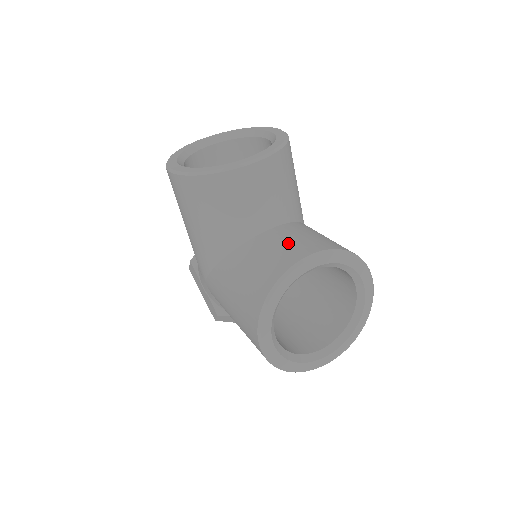
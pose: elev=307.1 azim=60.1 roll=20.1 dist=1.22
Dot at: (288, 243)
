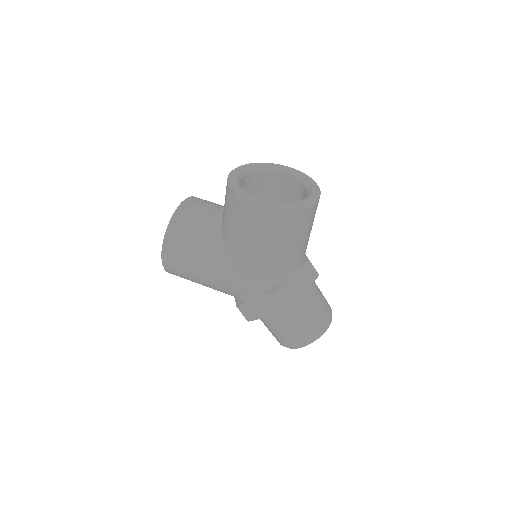
Dot at: occluded
